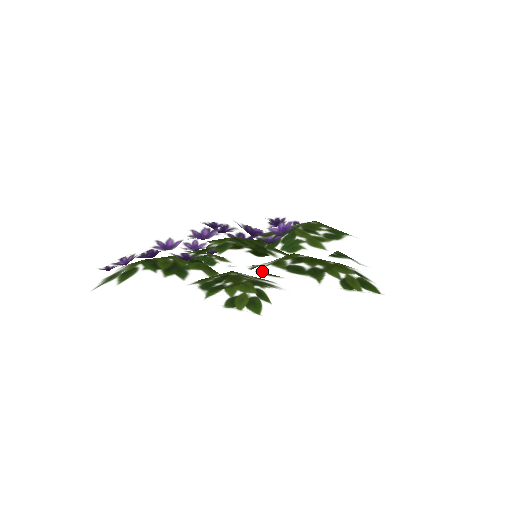
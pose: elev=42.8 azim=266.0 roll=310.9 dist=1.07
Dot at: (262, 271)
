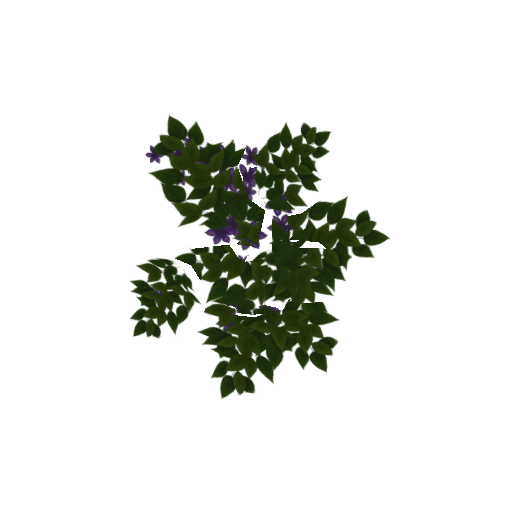
Dot at: (297, 192)
